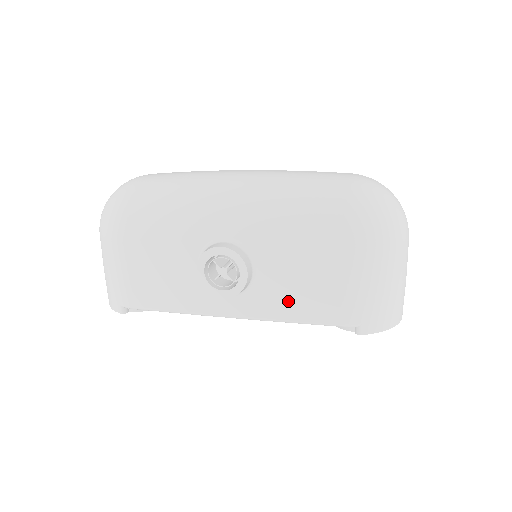
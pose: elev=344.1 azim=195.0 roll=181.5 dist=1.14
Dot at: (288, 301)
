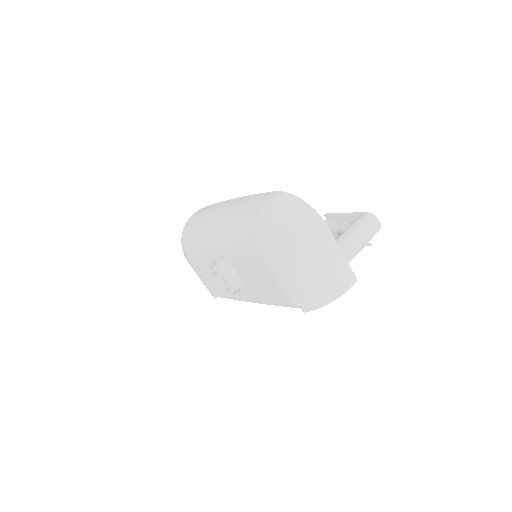
Dot at: (261, 293)
